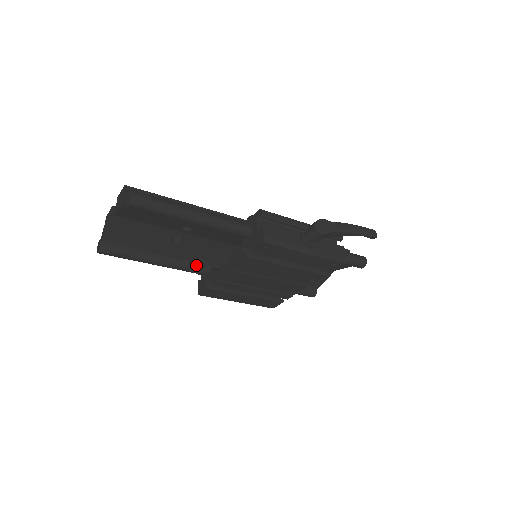
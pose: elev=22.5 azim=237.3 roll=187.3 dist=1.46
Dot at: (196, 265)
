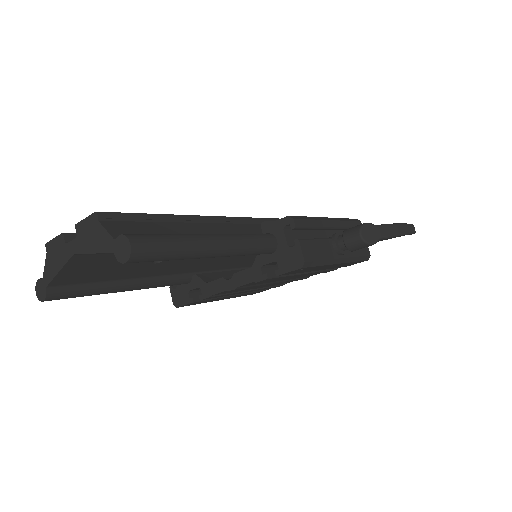
Dot at: (176, 277)
